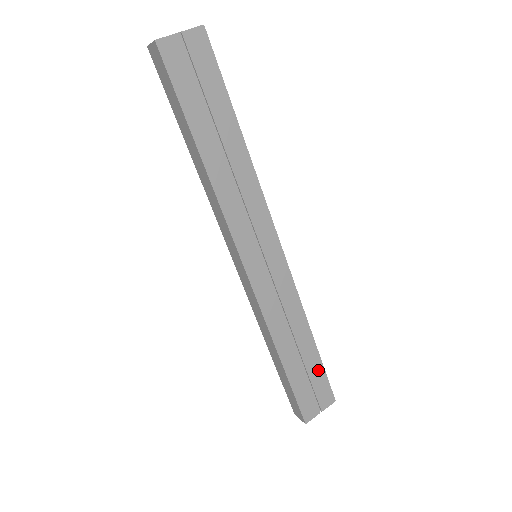
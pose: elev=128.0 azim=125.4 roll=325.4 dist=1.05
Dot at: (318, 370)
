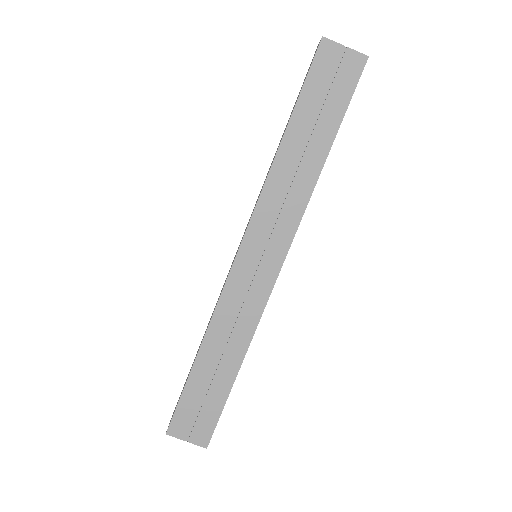
Dot at: (217, 403)
